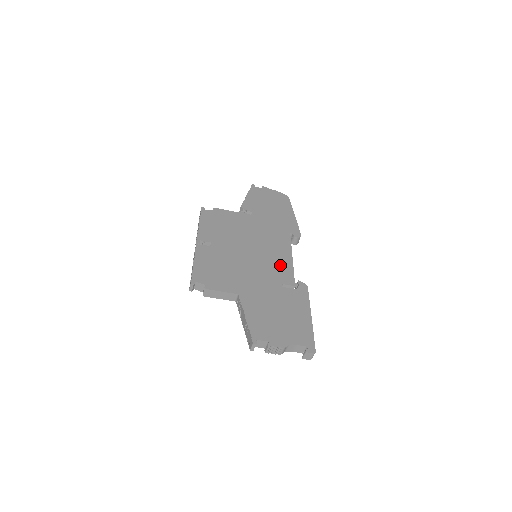
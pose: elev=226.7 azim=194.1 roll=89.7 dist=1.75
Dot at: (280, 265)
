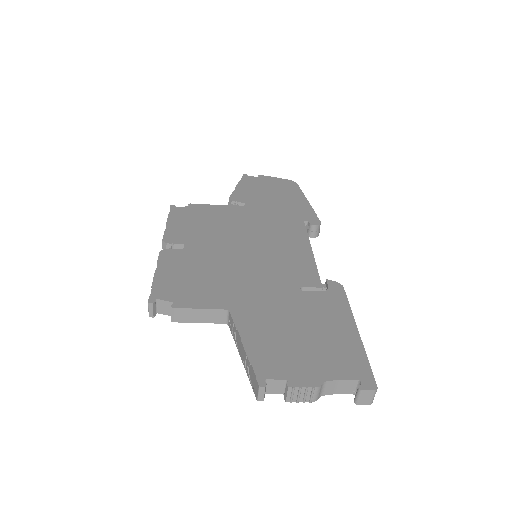
Dot at: (294, 262)
